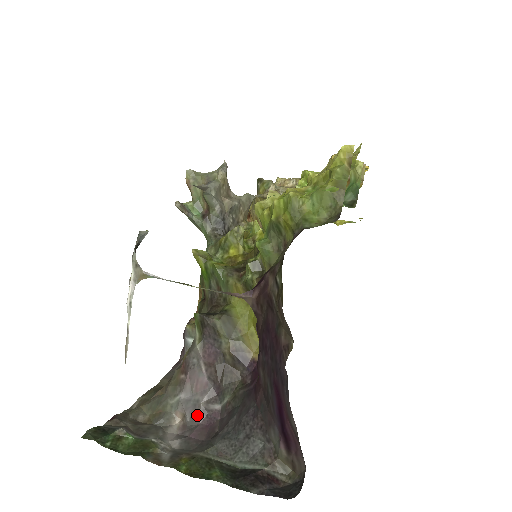
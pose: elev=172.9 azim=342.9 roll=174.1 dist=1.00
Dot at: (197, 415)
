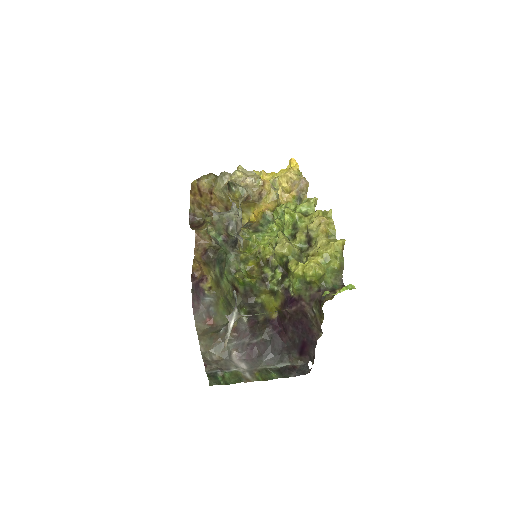
Dot at: (245, 348)
